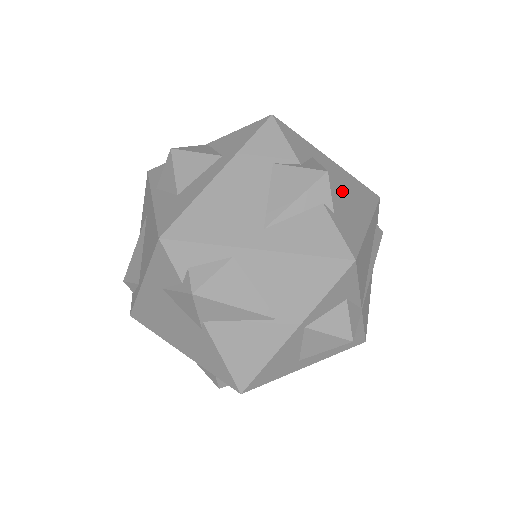
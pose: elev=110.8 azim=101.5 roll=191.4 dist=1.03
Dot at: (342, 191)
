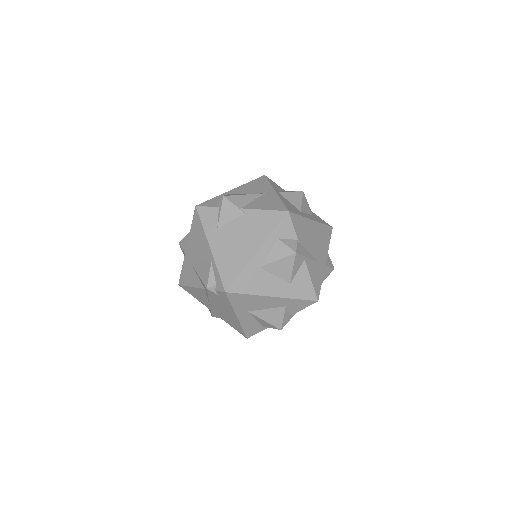
Dot at: occluded
